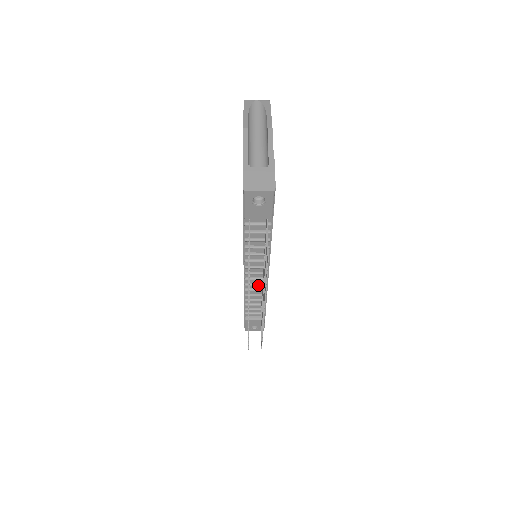
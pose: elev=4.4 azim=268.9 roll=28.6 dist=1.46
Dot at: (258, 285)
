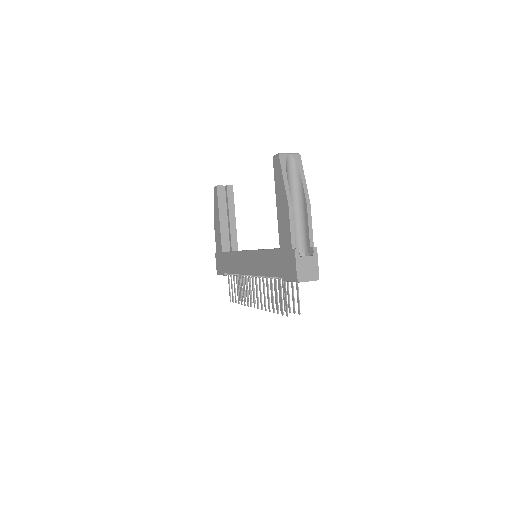
Dot at: occluded
